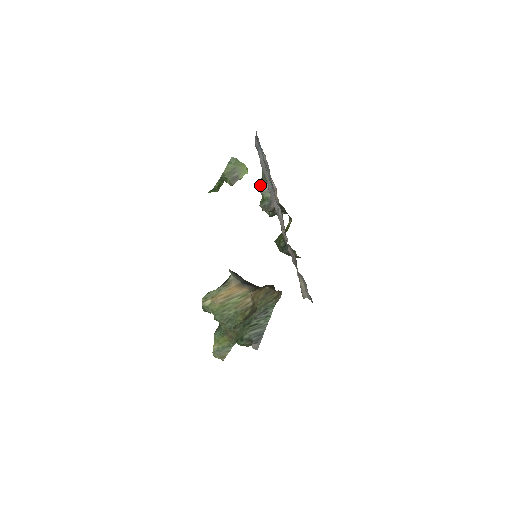
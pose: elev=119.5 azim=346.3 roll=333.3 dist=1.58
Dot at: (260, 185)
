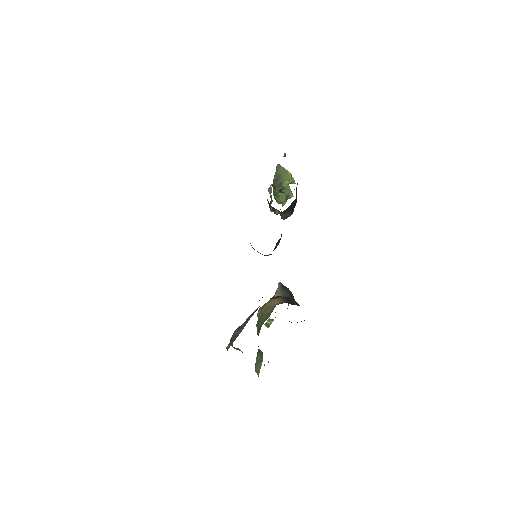
Dot at: occluded
